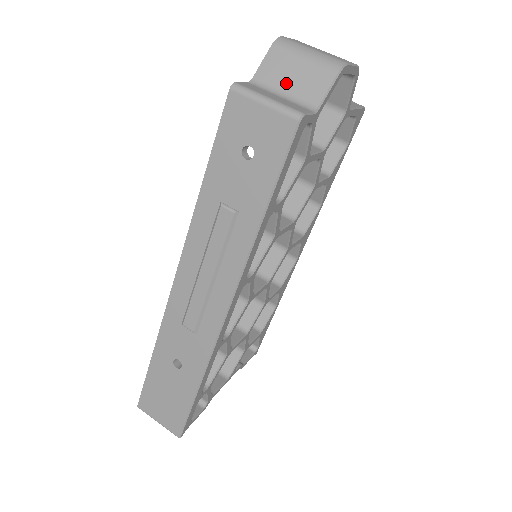
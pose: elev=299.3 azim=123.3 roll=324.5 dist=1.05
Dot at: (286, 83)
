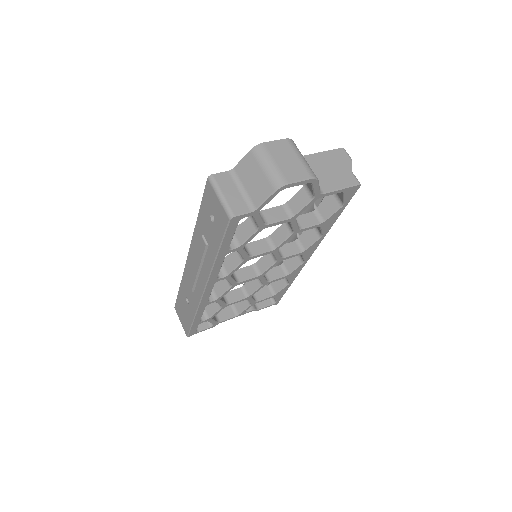
Dot at: (247, 182)
